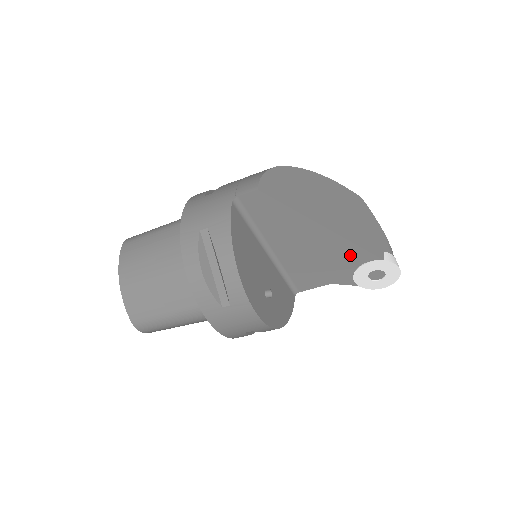
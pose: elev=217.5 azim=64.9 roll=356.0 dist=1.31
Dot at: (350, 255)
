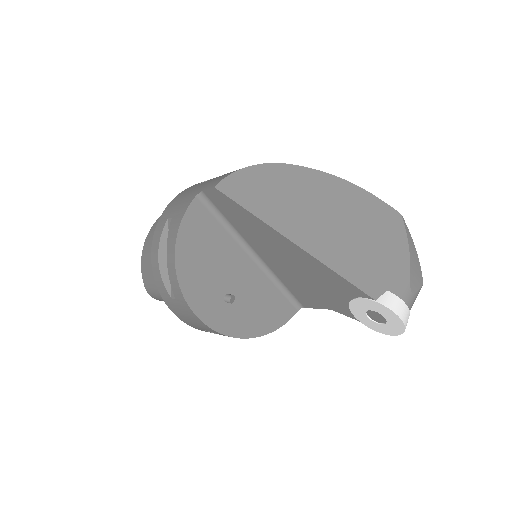
Dot at: (335, 283)
